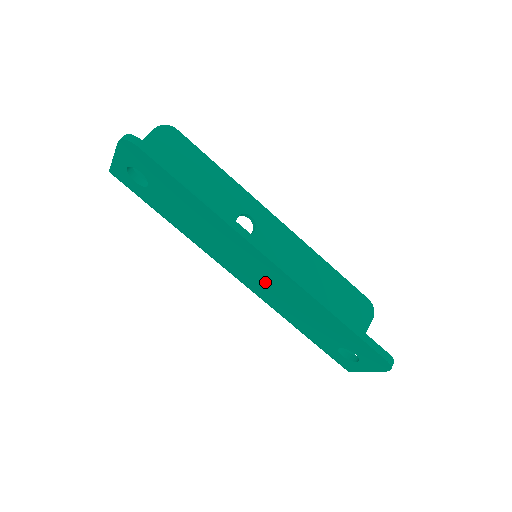
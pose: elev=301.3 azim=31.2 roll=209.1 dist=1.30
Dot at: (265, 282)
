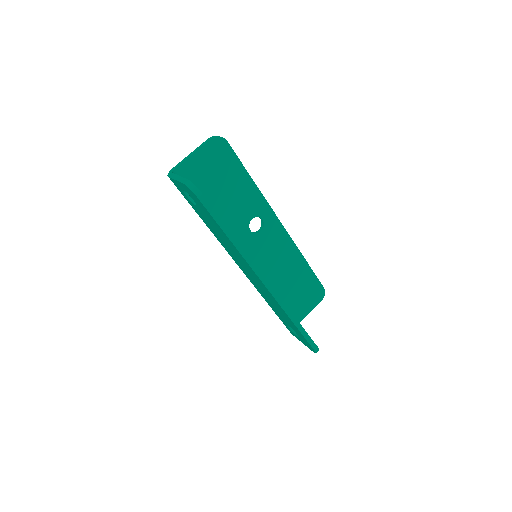
Dot at: (256, 282)
